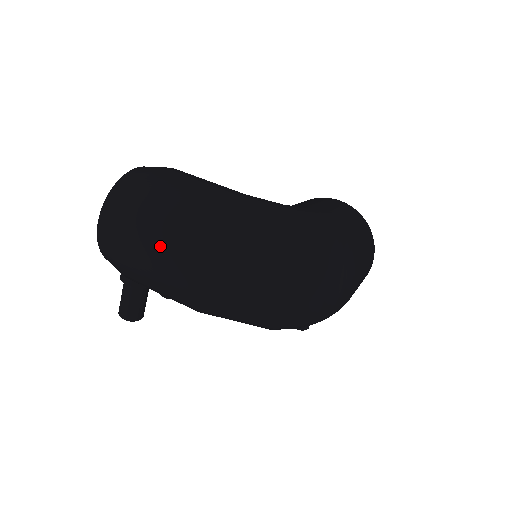
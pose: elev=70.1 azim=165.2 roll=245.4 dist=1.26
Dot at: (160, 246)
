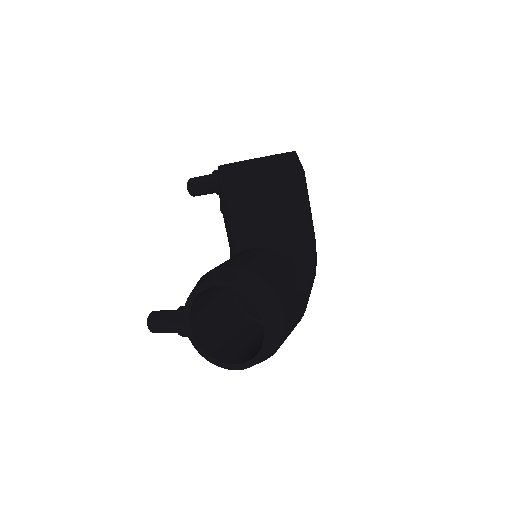
Dot at: occluded
